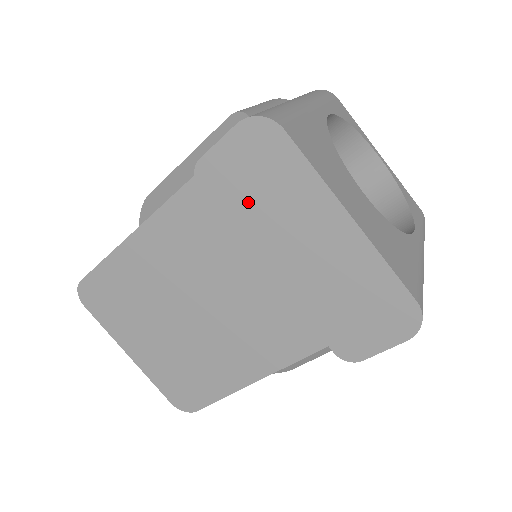
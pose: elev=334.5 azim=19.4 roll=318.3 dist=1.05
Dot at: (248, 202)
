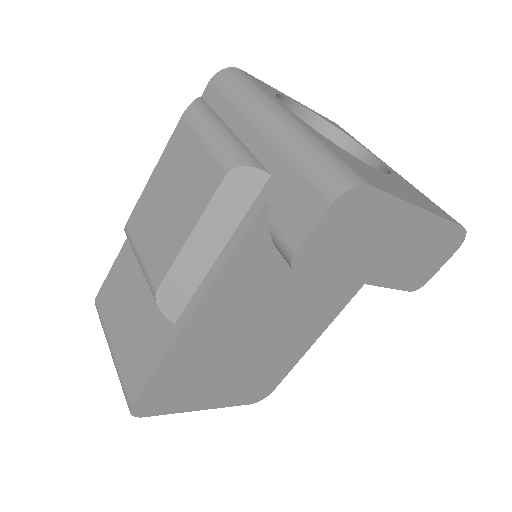
Dot at: (343, 253)
